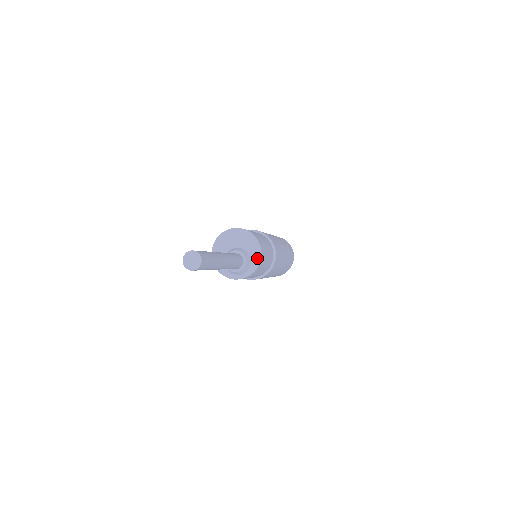
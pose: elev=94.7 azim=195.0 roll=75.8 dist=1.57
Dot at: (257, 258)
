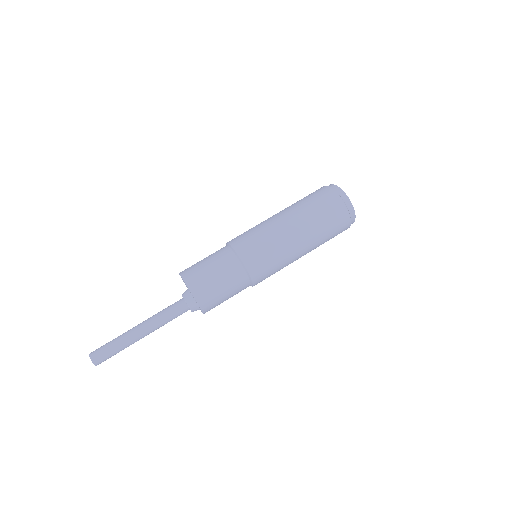
Dot at: occluded
